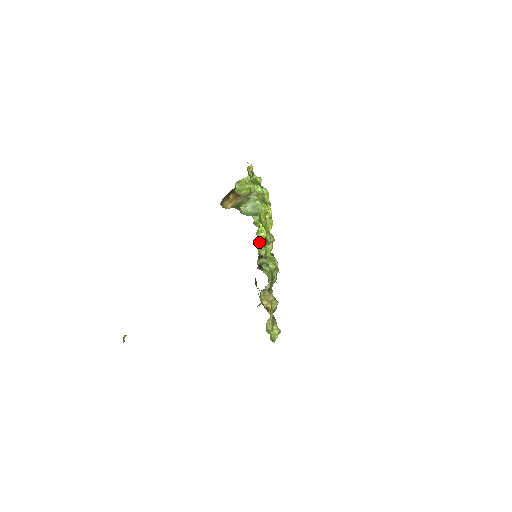
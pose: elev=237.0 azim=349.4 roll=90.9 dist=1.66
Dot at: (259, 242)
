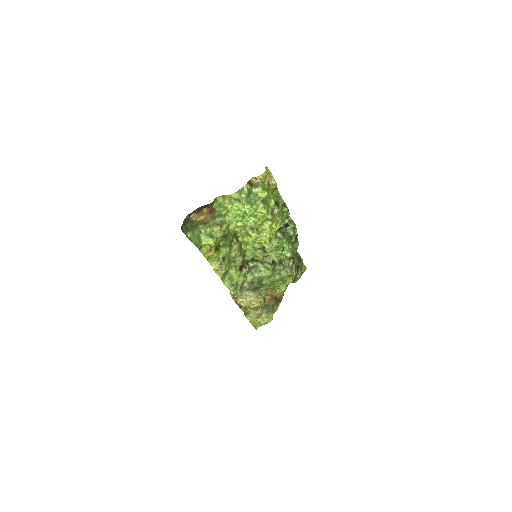
Dot at: (253, 249)
